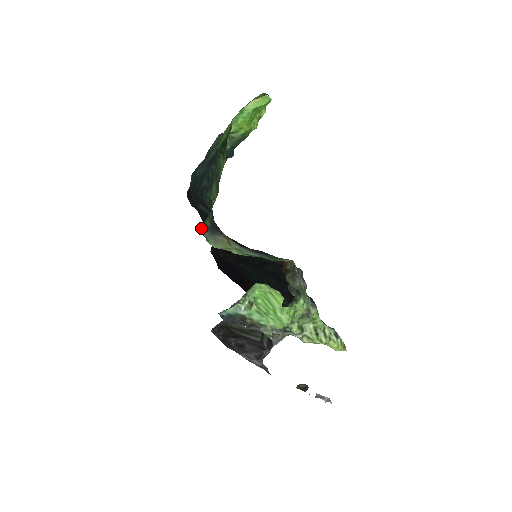
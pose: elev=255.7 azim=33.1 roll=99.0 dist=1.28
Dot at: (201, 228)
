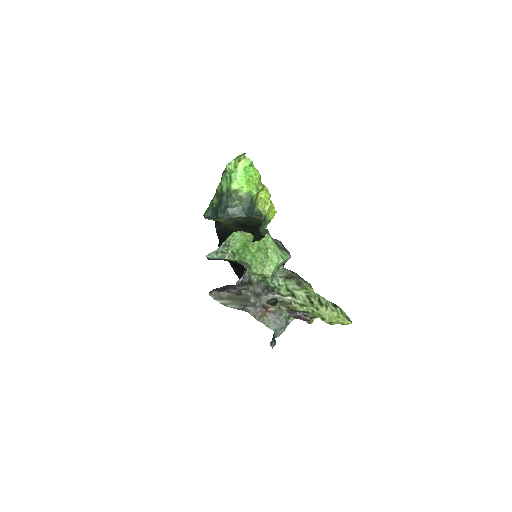
Dot at: (205, 217)
